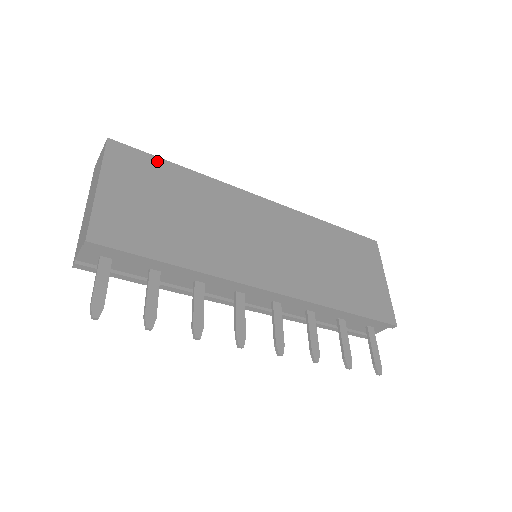
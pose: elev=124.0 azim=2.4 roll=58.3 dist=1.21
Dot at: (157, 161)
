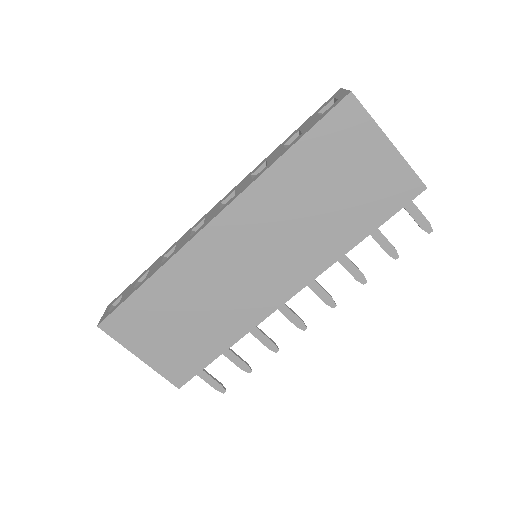
Dot at: (131, 302)
